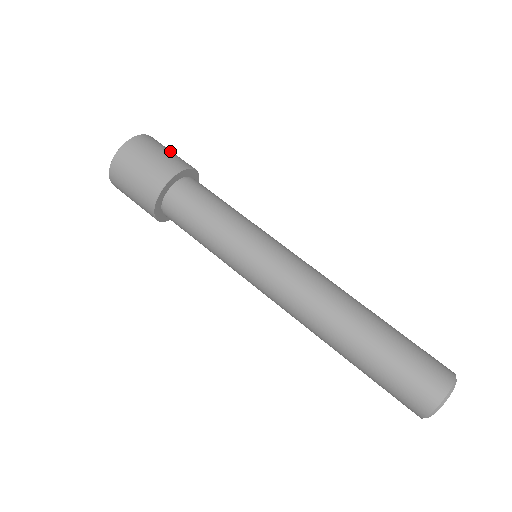
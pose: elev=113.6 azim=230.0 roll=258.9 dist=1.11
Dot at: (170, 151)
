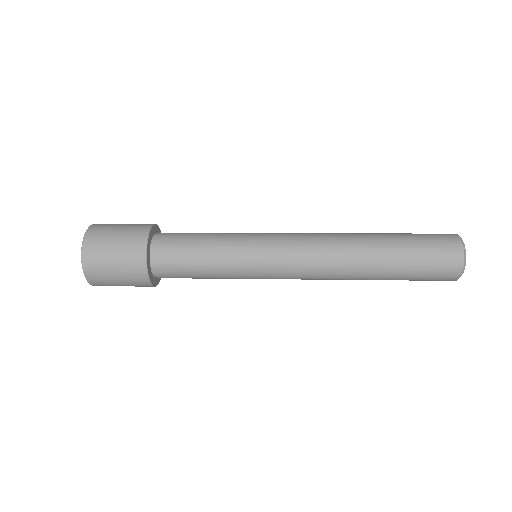
Dot at: occluded
